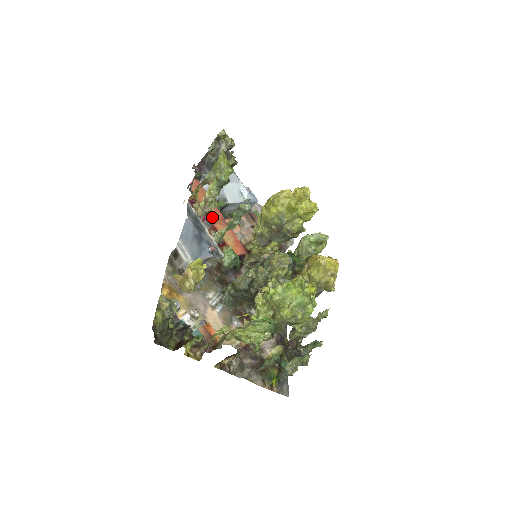
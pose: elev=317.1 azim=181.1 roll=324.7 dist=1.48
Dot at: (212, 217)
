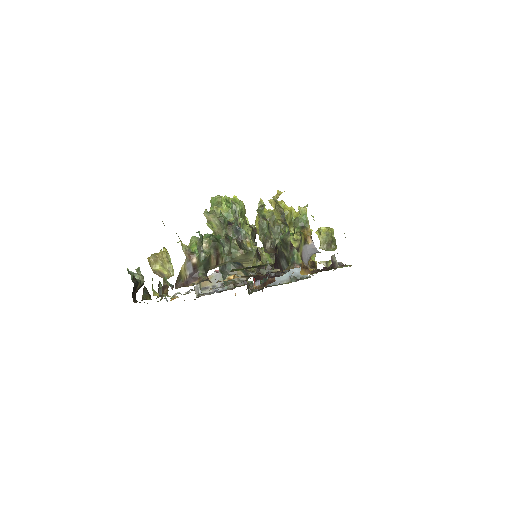
Dot at: occluded
